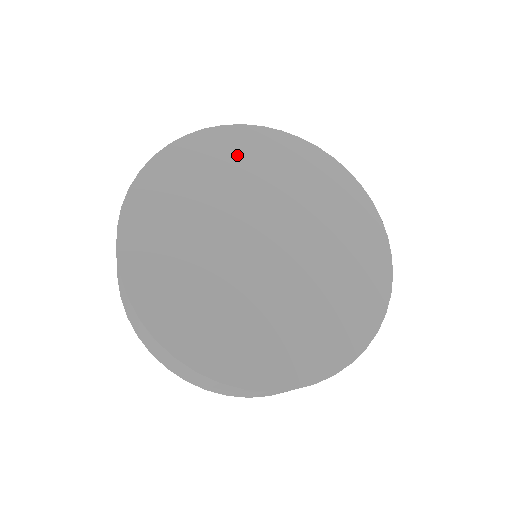
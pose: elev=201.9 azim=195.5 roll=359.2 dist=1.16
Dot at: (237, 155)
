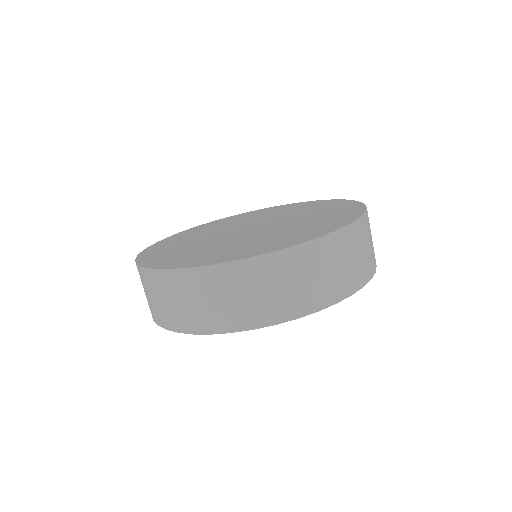
Dot at: (279, 210)
